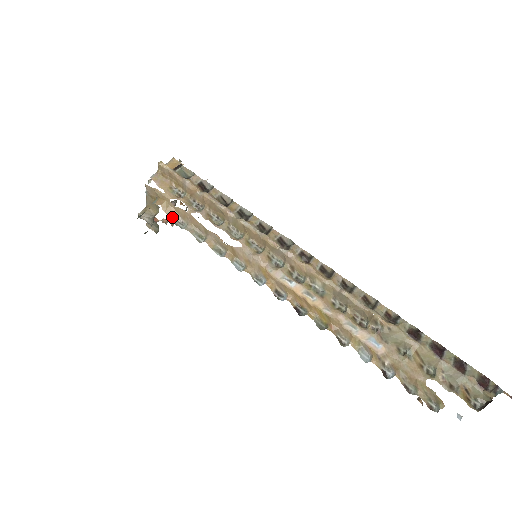
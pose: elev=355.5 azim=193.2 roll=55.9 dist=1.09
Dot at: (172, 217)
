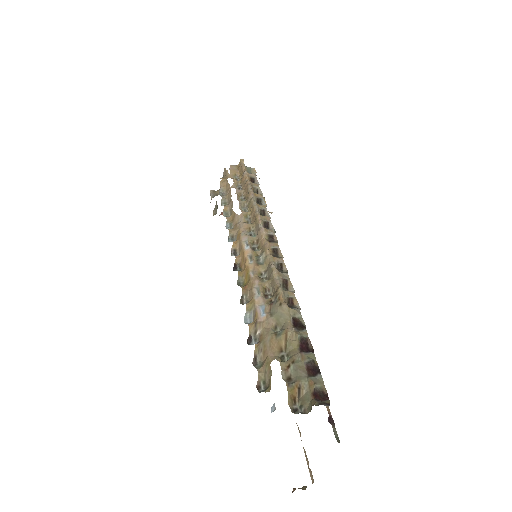
Dot at: (221, 187)
